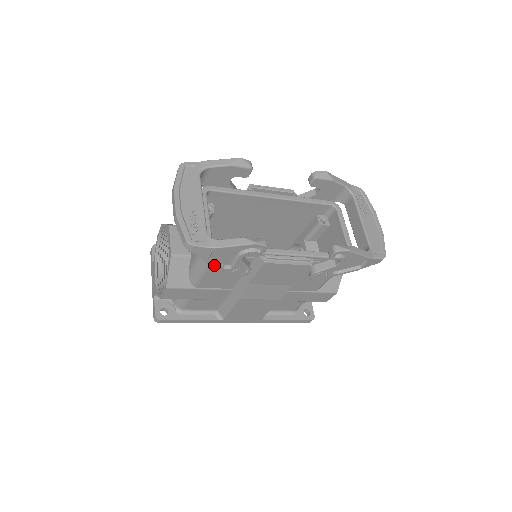
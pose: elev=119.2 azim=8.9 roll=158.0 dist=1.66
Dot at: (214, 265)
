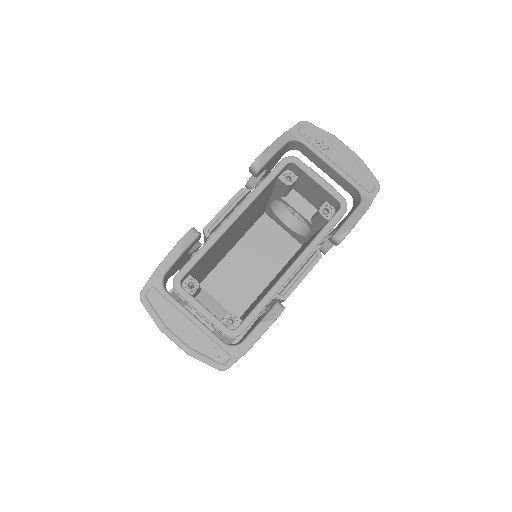
Dot at: occluded
